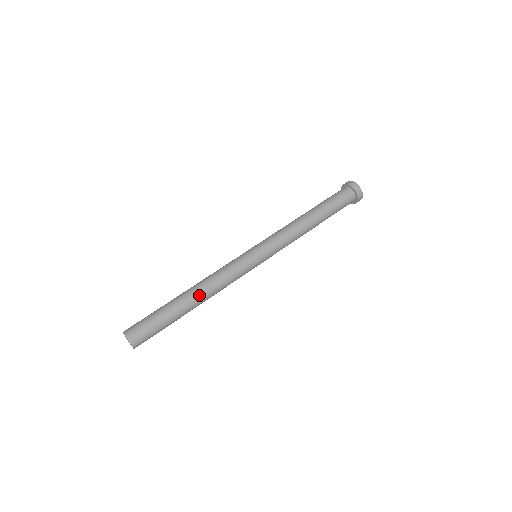
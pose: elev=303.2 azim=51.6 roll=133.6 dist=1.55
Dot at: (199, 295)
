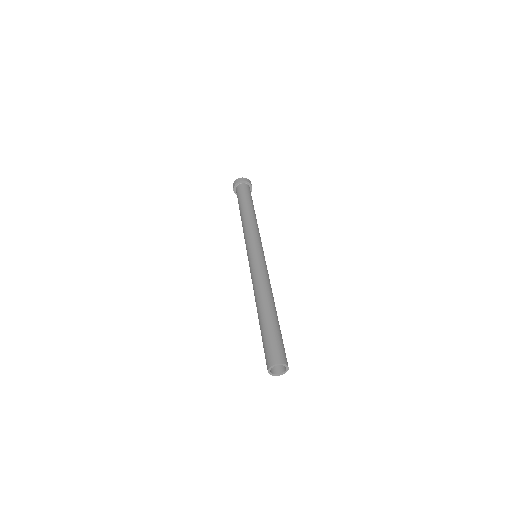
Dot at: (270, 299)
